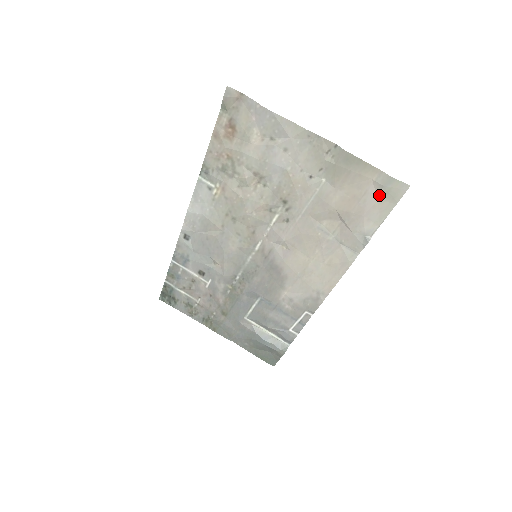
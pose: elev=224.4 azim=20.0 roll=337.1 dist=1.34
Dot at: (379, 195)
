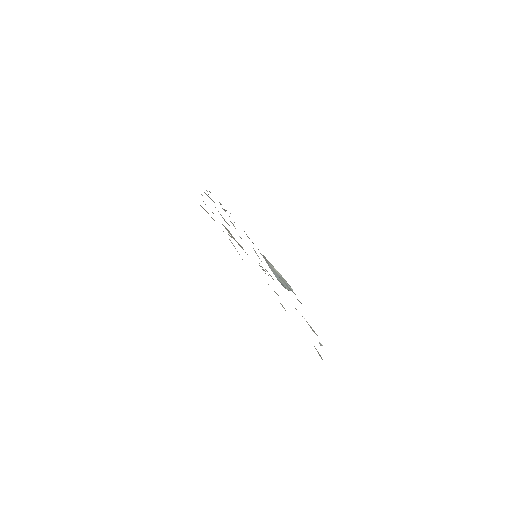
Dot at: occluded
